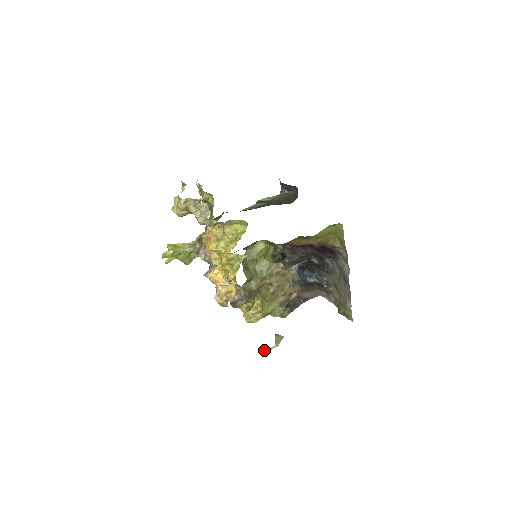
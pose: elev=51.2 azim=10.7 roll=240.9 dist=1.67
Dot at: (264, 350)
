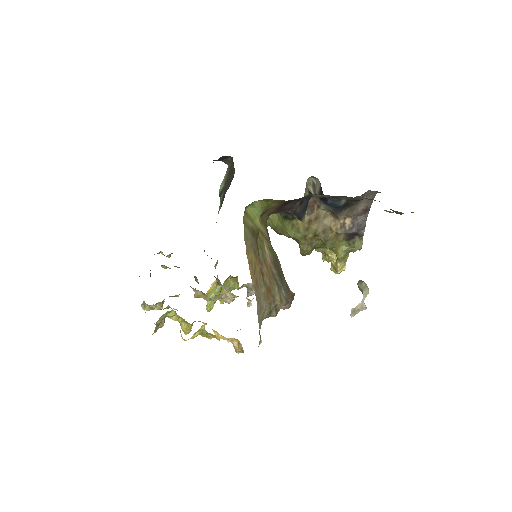
Dot at: (356, 310)
